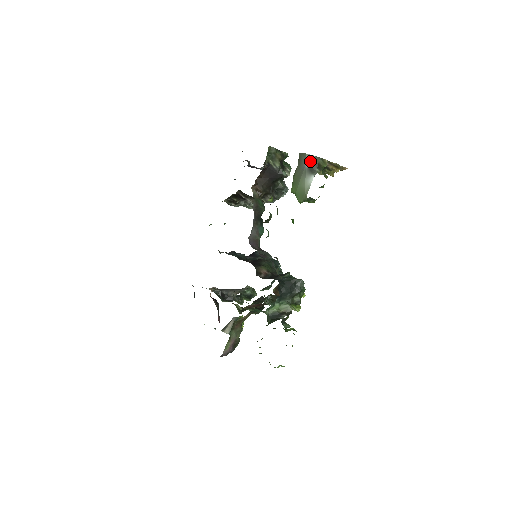
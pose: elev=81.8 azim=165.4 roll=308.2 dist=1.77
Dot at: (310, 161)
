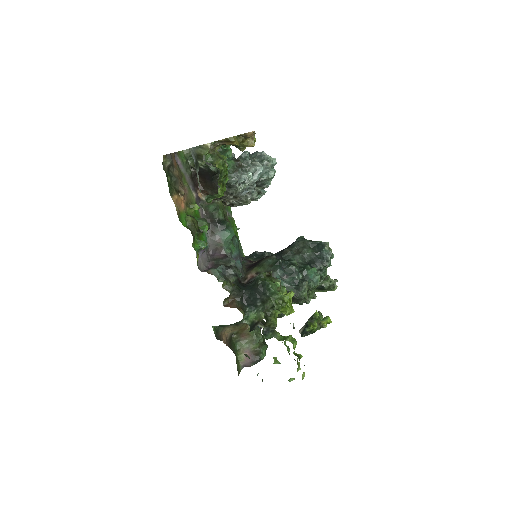
Dot at: (193, 155)
